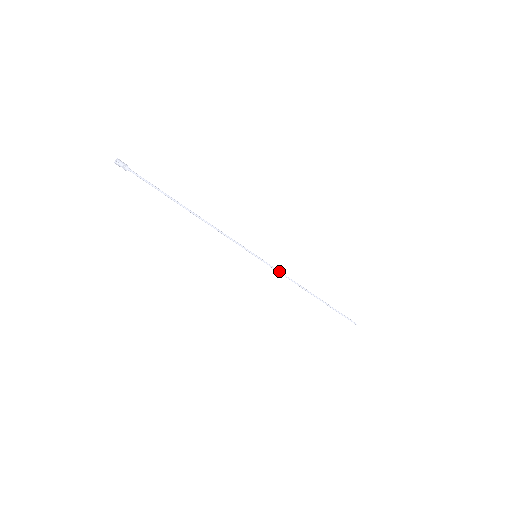
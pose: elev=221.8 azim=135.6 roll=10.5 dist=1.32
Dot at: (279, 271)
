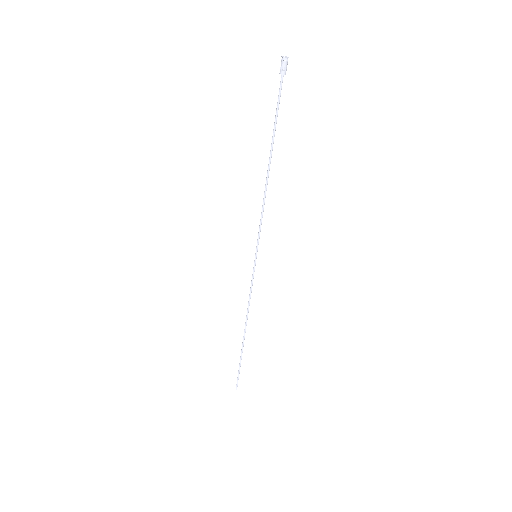
Dot at: occluded
